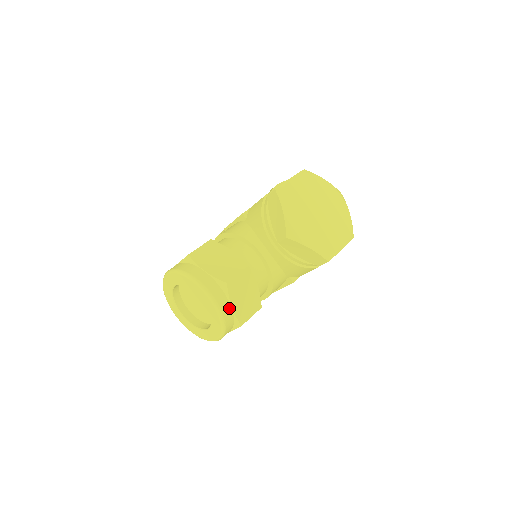
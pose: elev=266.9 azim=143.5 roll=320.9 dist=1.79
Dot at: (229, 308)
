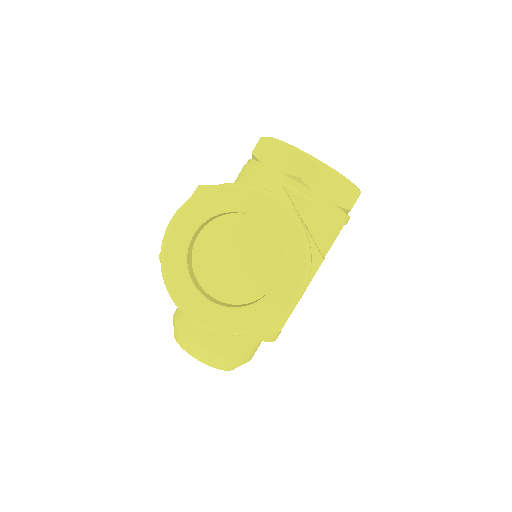
Dot at: occluded
